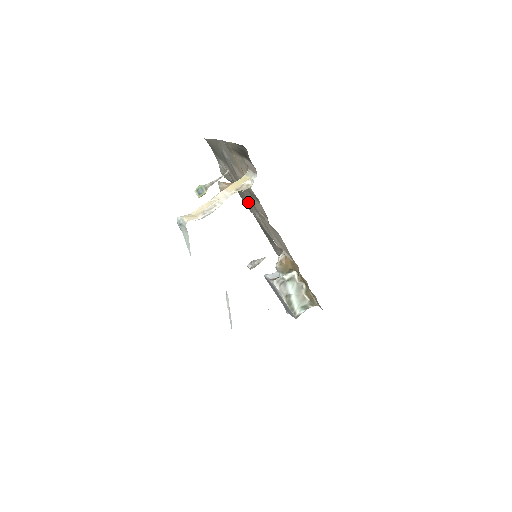
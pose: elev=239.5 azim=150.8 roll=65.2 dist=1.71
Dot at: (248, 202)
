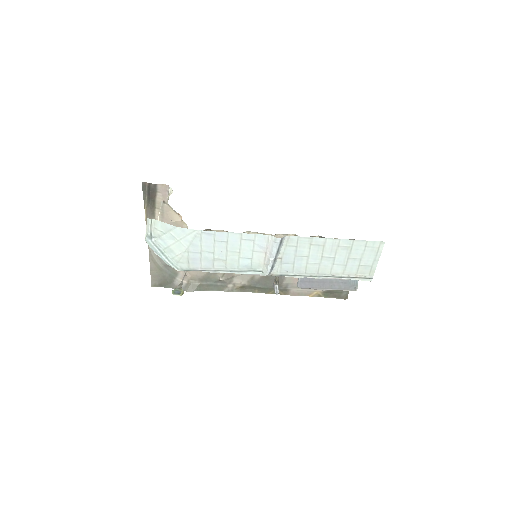
Dot at: (222, 274)
